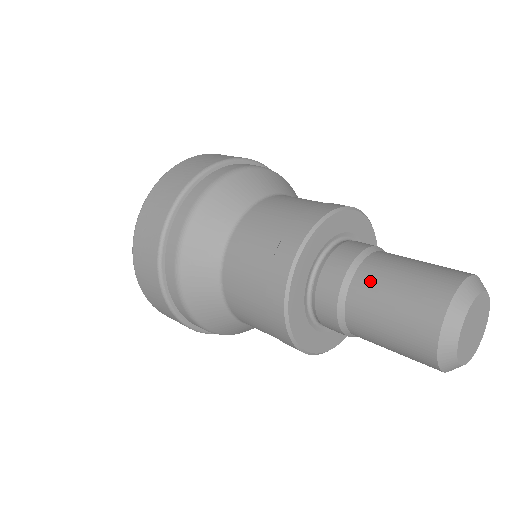
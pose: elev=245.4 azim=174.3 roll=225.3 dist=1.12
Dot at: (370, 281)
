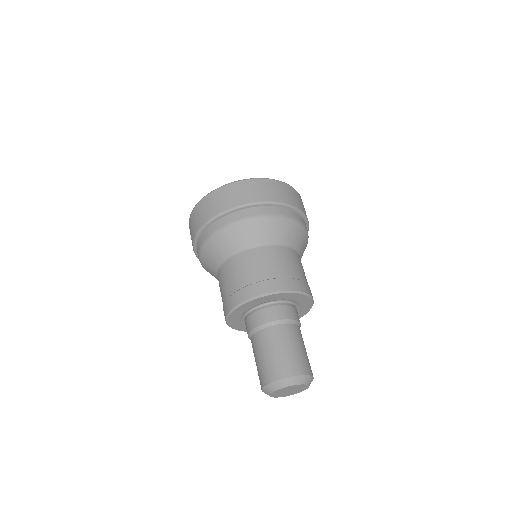
Dot at: (284, 334)
